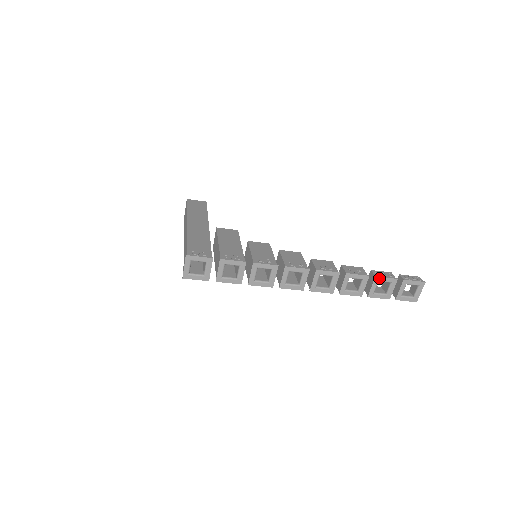
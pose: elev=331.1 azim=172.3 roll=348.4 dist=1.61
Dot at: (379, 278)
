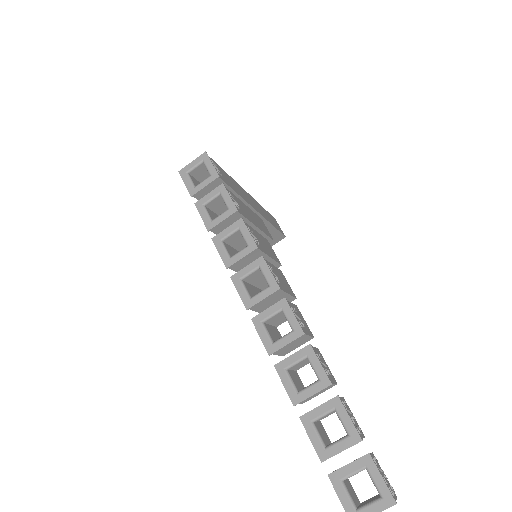
Dot at: (340, 405)
